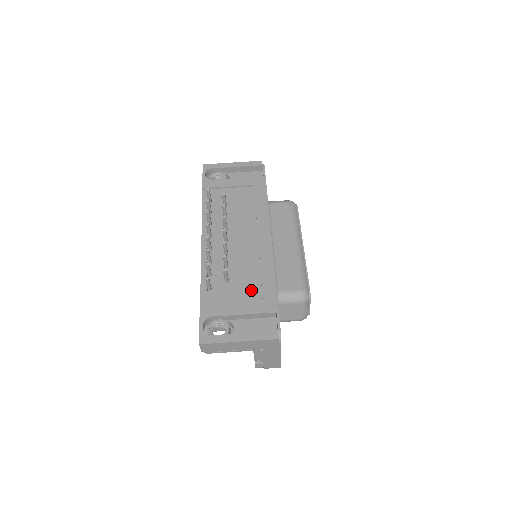
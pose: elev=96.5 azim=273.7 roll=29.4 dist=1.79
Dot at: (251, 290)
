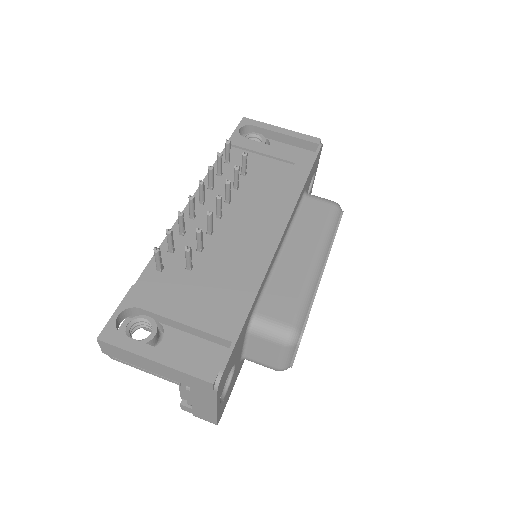
Dot at: (215, 294)
